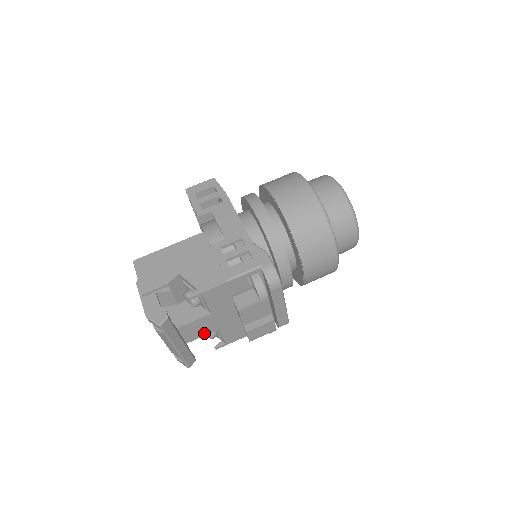
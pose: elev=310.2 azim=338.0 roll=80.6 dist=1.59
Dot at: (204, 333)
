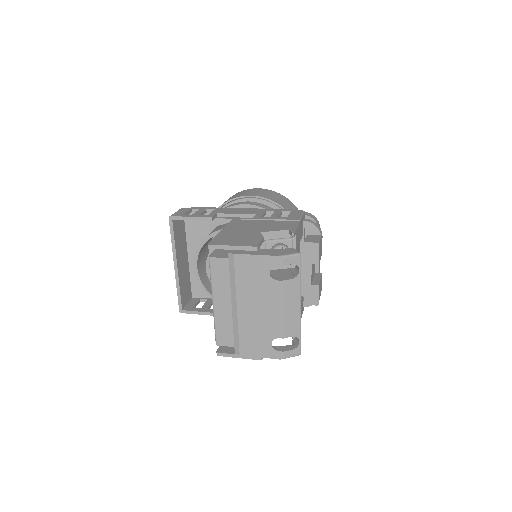
Dot at: occluded
